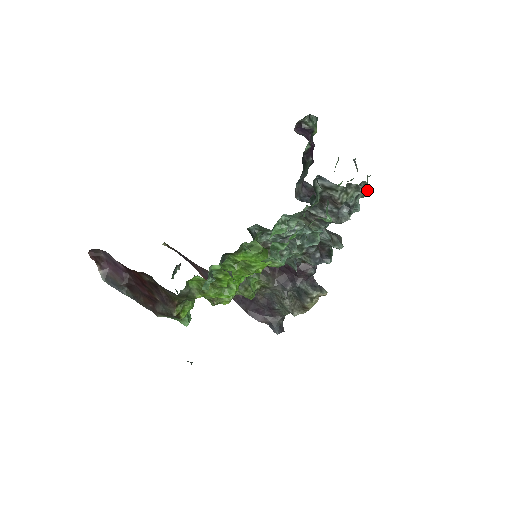
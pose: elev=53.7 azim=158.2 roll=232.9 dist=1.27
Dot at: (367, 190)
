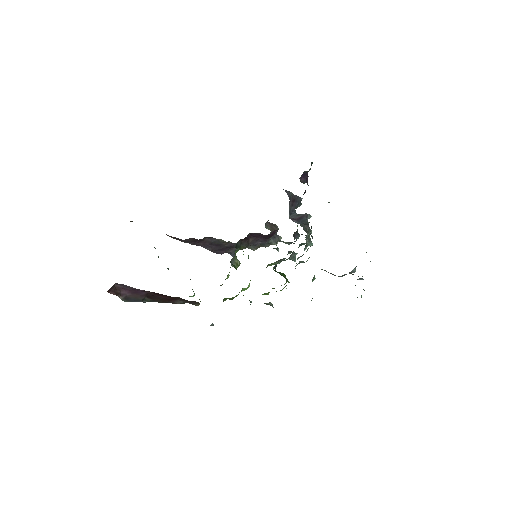
Dot at: occluded
